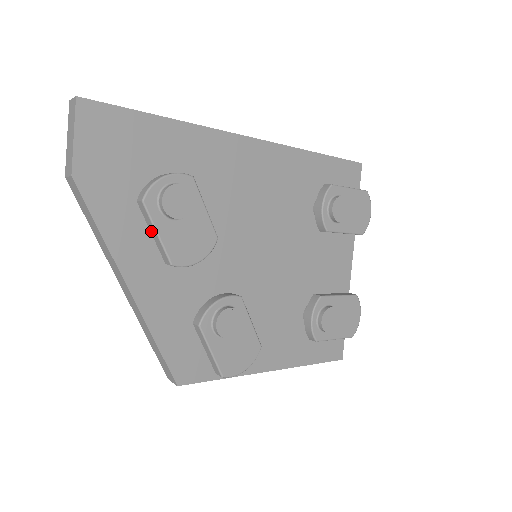
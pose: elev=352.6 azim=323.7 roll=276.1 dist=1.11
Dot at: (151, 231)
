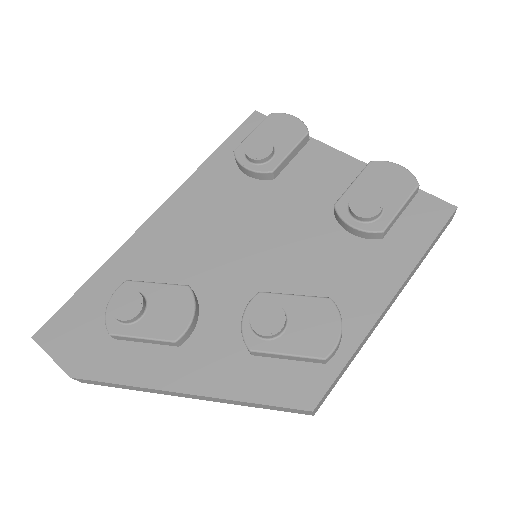
Dot at: (143, 342)
